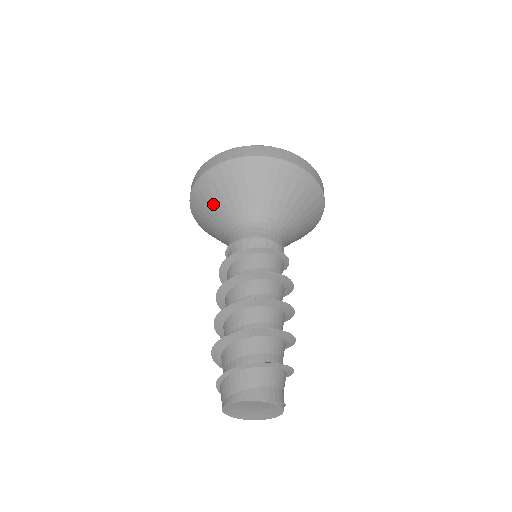
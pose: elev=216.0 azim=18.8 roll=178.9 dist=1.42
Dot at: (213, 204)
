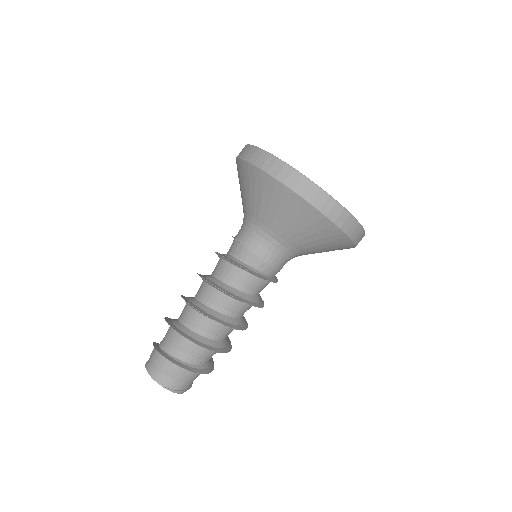
Dot at: (241, 189)
